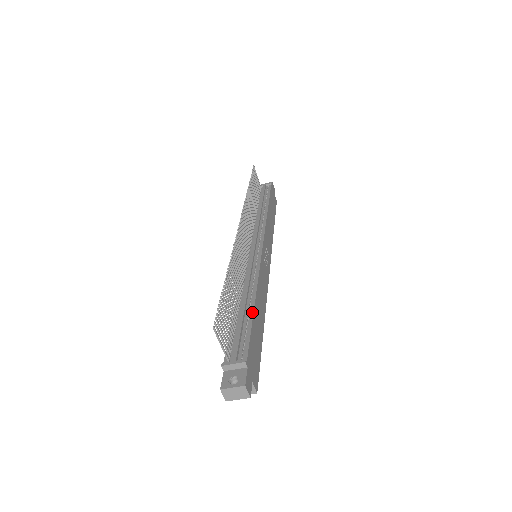
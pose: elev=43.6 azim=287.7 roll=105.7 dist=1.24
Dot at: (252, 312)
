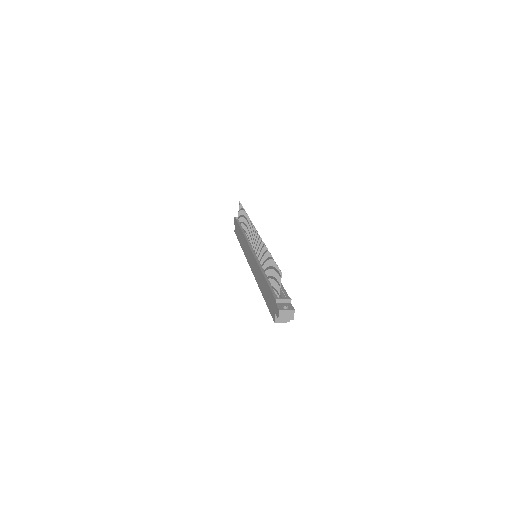
Dot at: occluded
